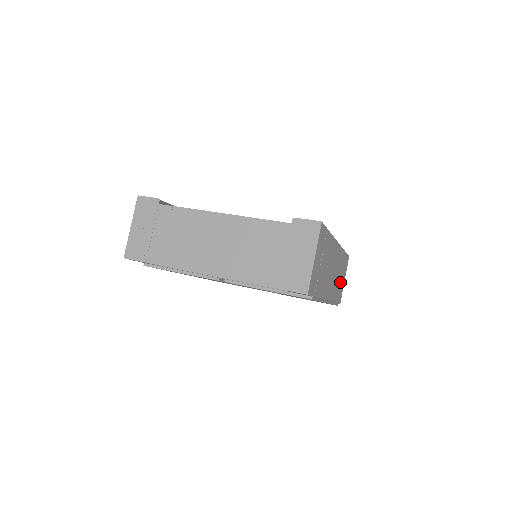
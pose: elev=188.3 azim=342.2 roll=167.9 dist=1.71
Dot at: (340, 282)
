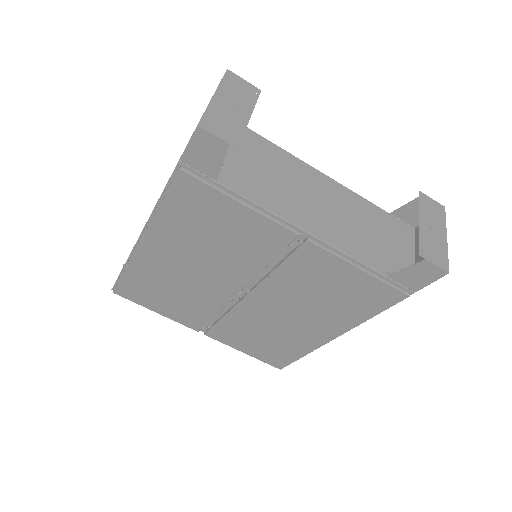
Dot at: occluded
